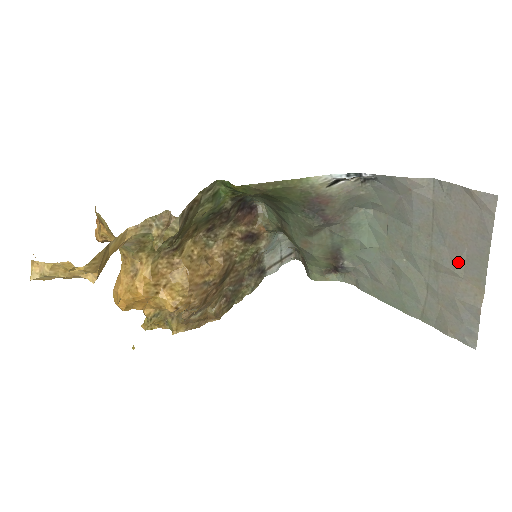
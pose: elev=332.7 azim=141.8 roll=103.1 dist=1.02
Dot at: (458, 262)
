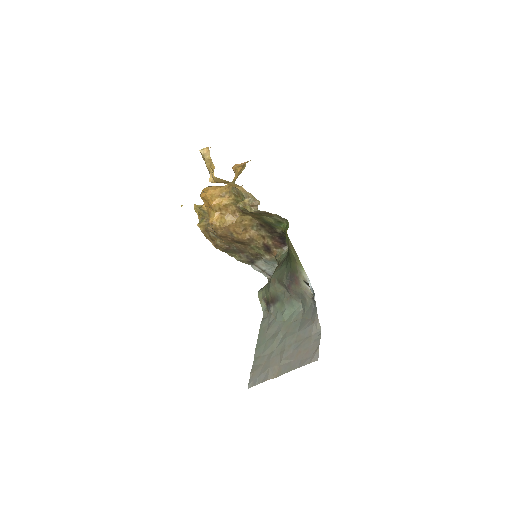
Dot at: (287, 360)
